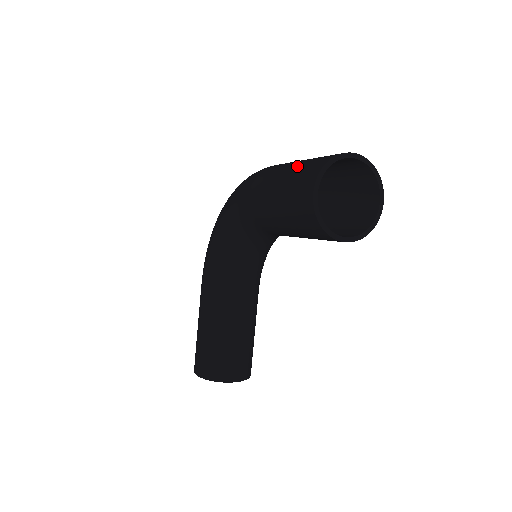
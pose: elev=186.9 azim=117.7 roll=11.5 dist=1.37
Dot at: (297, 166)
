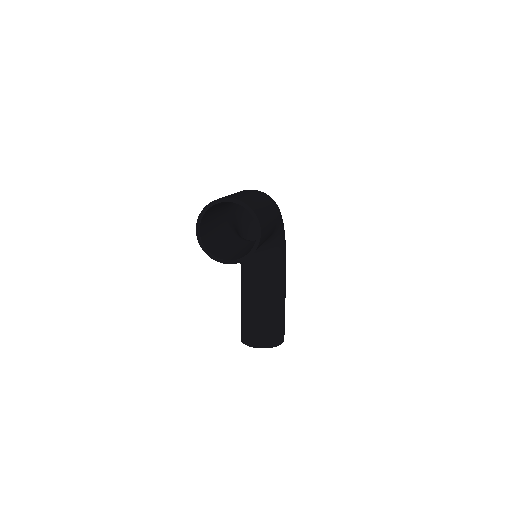
Dot at: occluded
